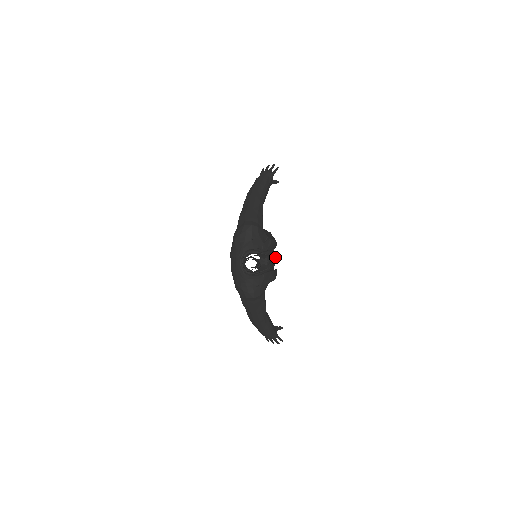
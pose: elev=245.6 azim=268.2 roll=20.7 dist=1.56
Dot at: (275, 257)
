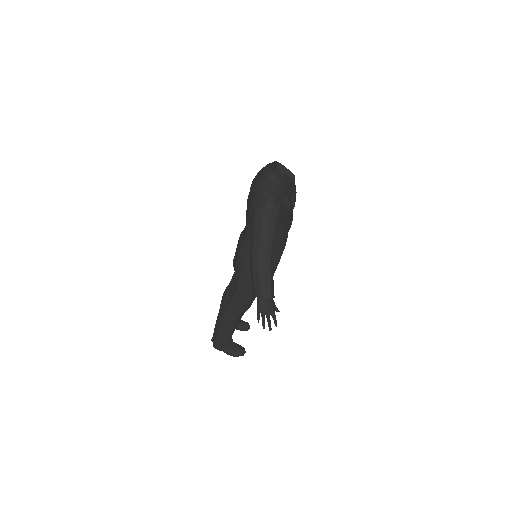
Dot at: occluded
